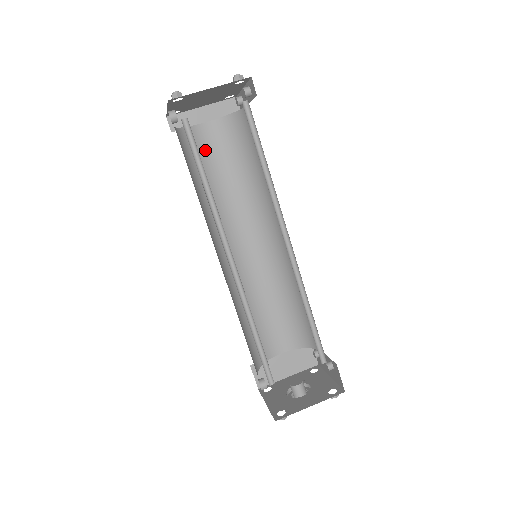
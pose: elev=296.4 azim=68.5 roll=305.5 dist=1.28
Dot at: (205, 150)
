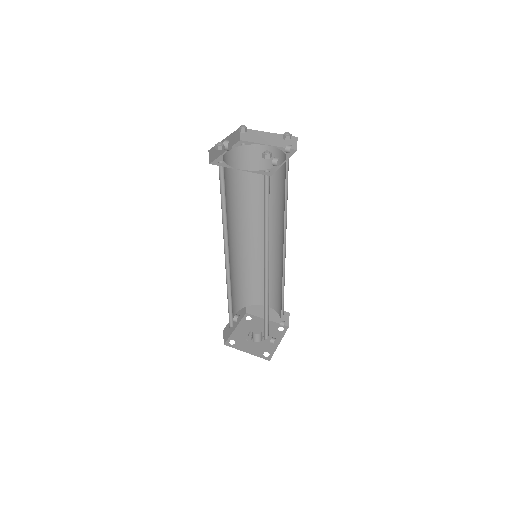
Dot at: (259, 164)
